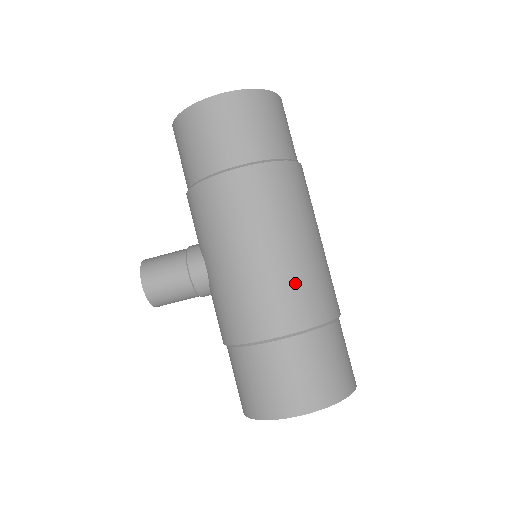
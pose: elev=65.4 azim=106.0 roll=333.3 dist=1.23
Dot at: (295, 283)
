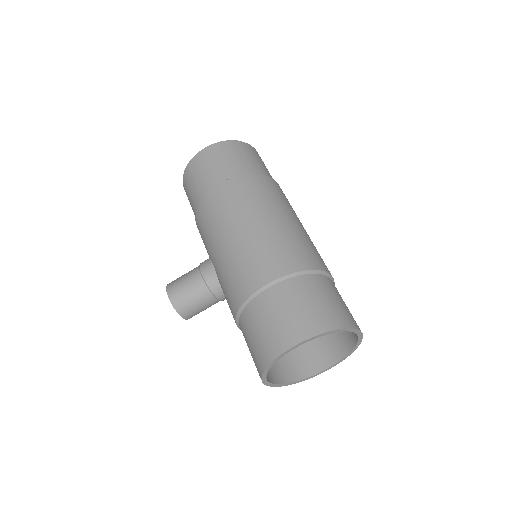
Dot at: (276, 243)
